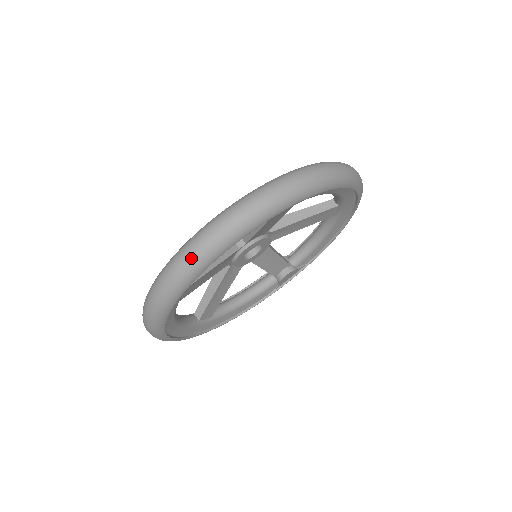
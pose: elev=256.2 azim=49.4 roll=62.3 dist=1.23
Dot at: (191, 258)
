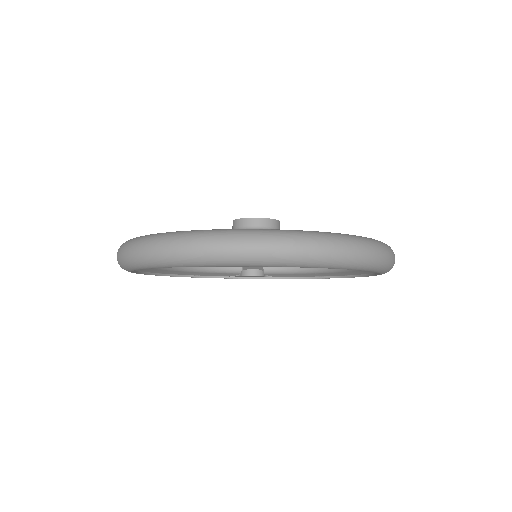
Dot at: (235, 250)
